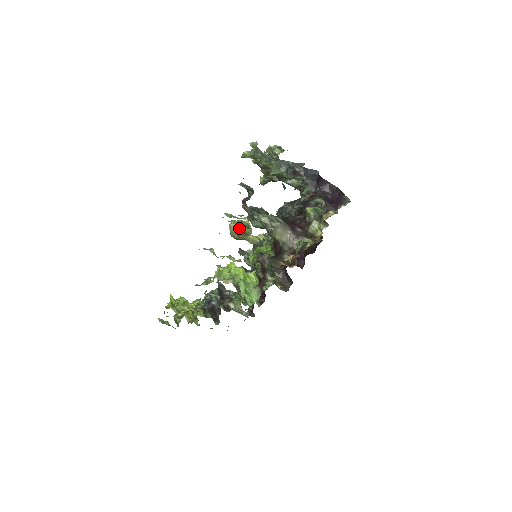
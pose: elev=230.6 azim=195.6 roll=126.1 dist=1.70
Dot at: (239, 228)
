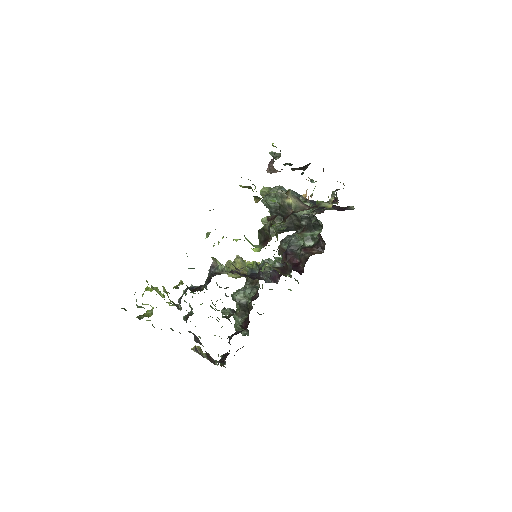
Dot at: occluded
